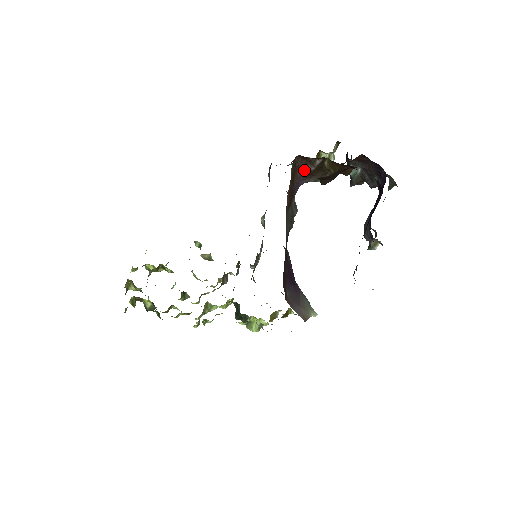
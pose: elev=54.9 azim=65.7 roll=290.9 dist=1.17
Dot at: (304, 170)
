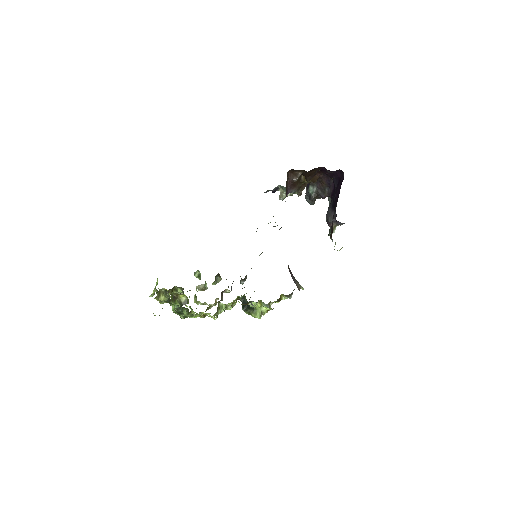
Dot at: (291, 182)
